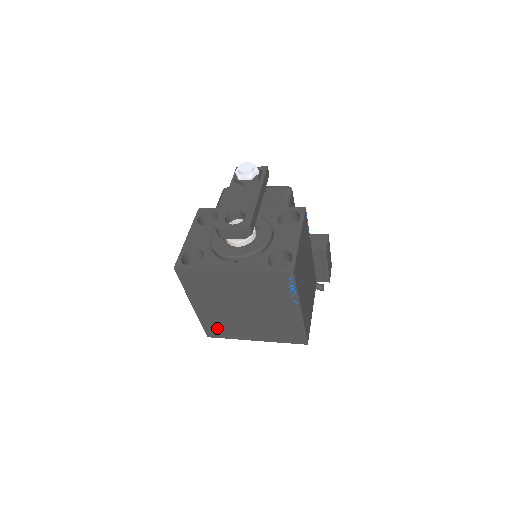
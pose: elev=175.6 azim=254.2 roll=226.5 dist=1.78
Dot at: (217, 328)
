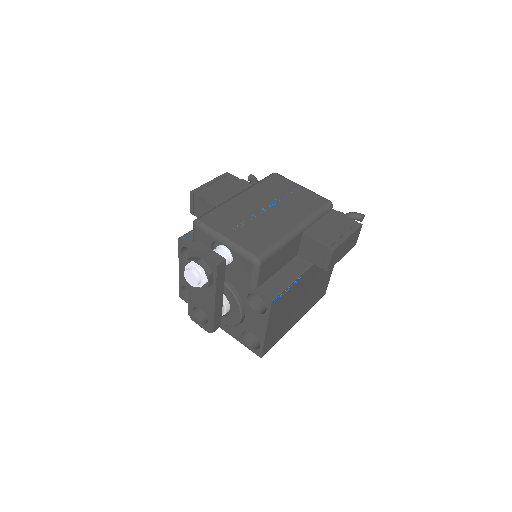
Dot at: occluded
